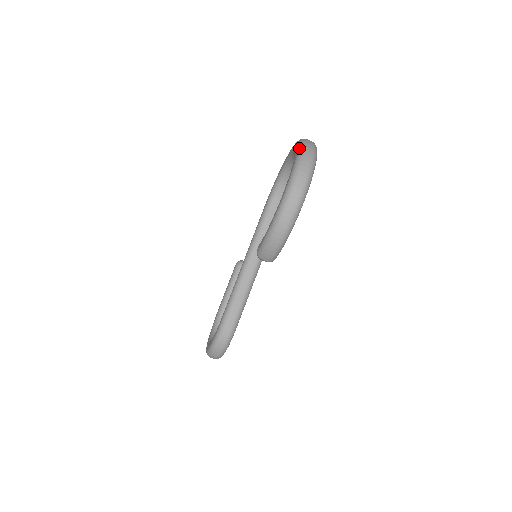
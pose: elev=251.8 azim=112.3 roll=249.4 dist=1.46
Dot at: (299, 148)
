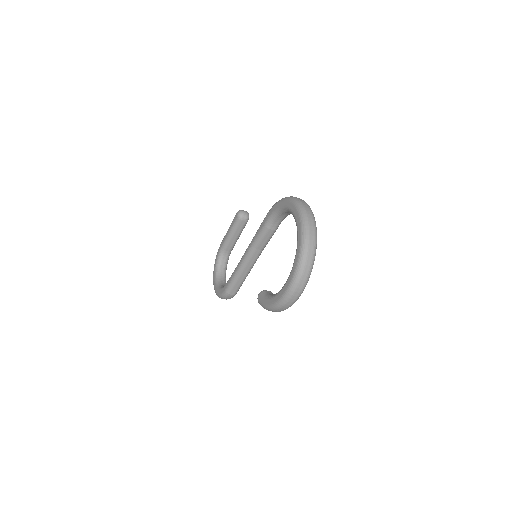
Dot at: (300, 253)
